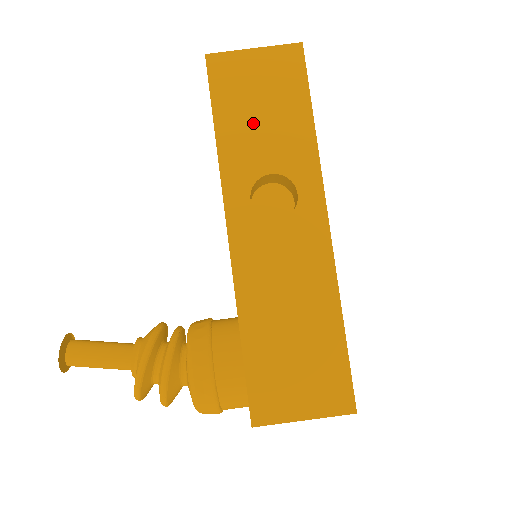
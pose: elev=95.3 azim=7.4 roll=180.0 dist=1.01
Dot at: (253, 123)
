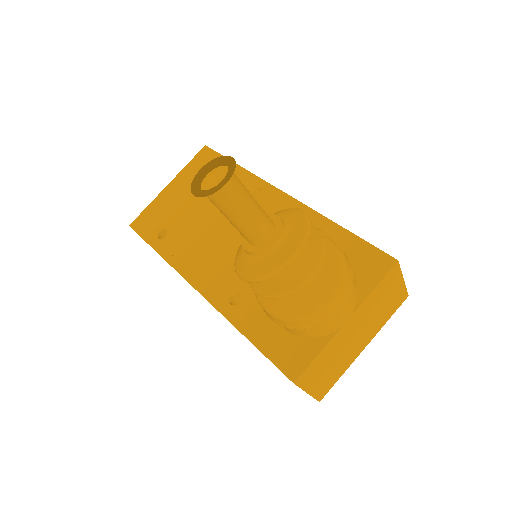
Dot at: occluded
